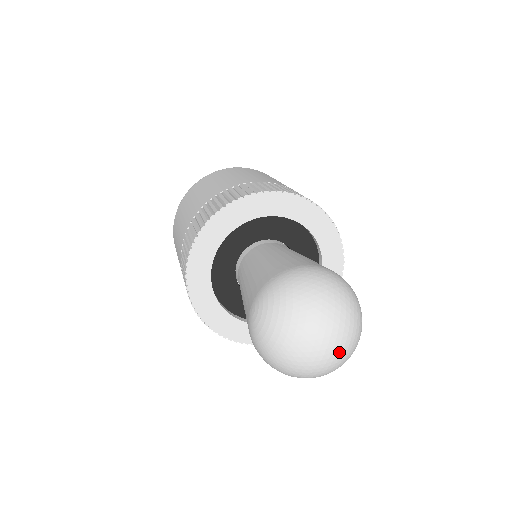
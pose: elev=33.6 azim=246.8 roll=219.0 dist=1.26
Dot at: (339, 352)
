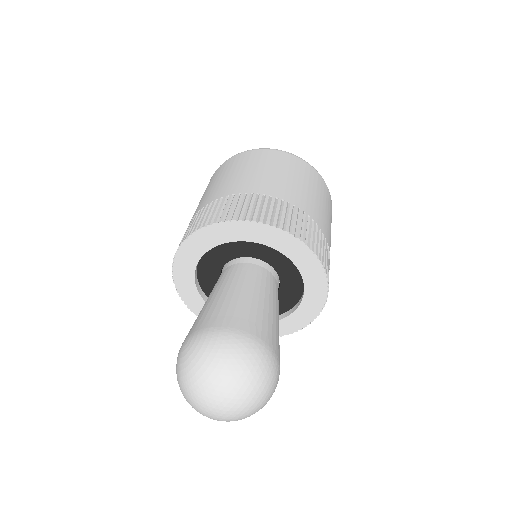
Dot at: (228, 418)
